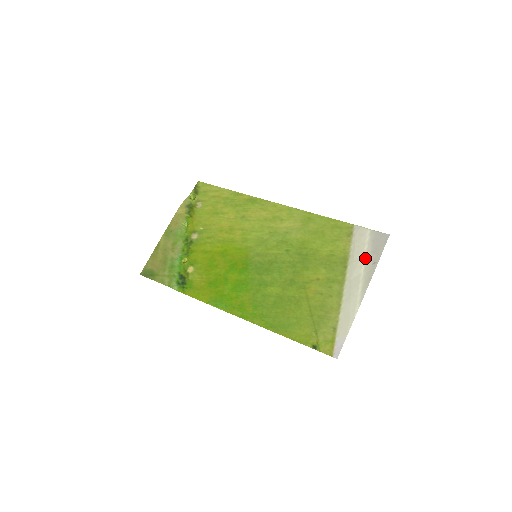
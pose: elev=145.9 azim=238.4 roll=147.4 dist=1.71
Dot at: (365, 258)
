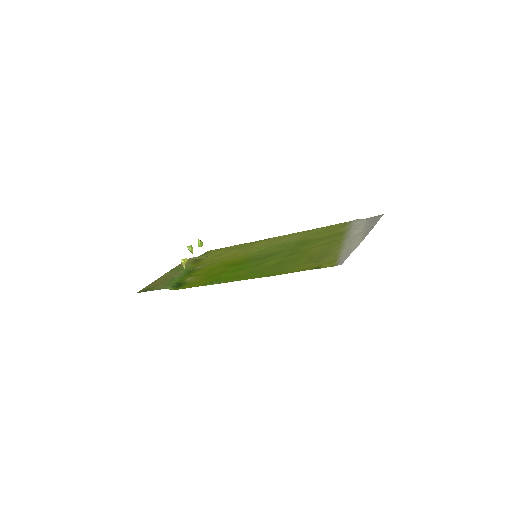
Dot at: (363, 227)
